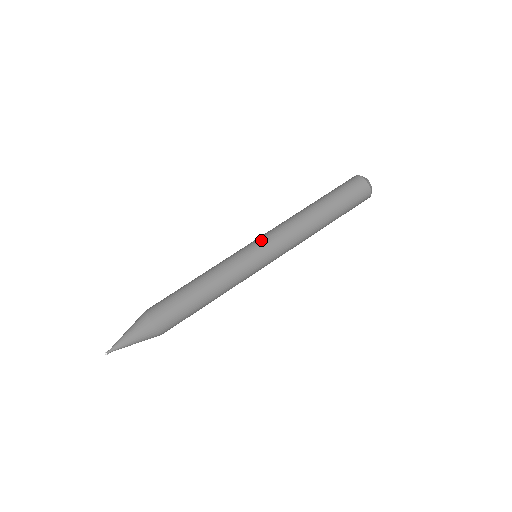
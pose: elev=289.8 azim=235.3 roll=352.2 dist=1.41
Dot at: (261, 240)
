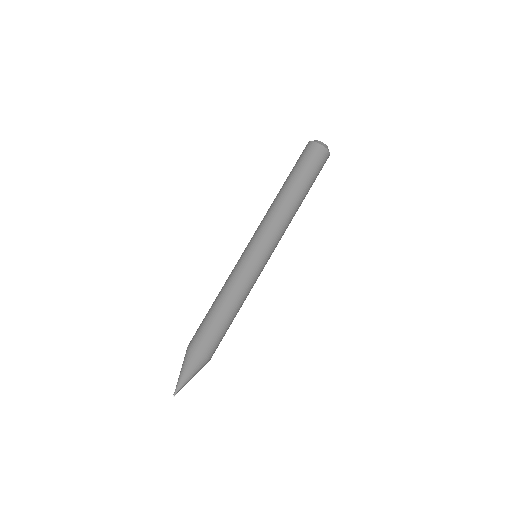
Dot at: (264, 247)
